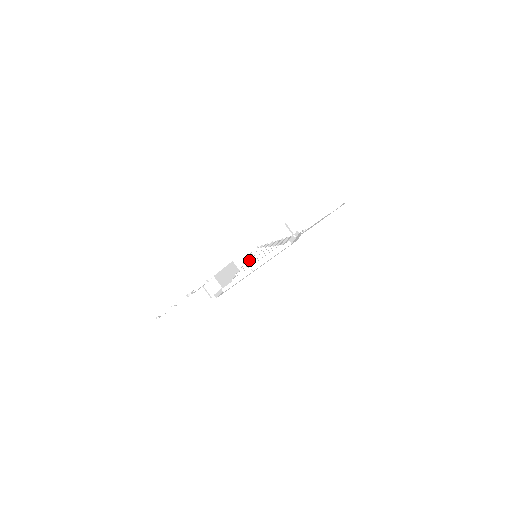
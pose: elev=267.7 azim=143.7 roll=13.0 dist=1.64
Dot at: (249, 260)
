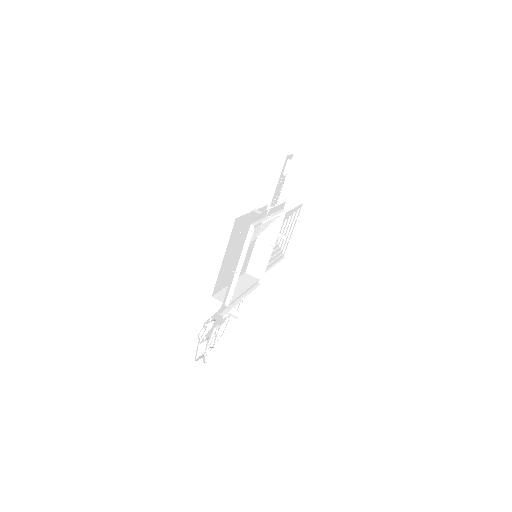
Dot at: occluded
